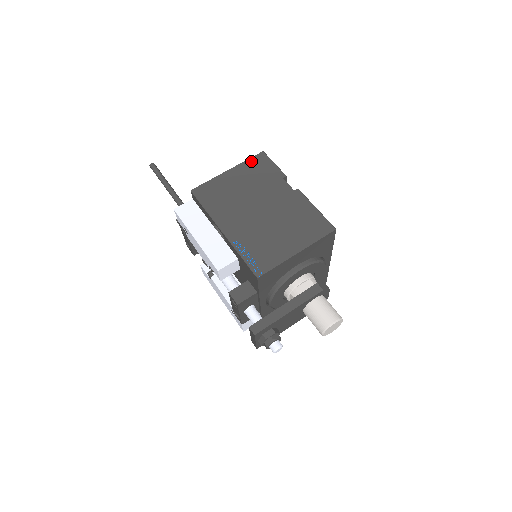
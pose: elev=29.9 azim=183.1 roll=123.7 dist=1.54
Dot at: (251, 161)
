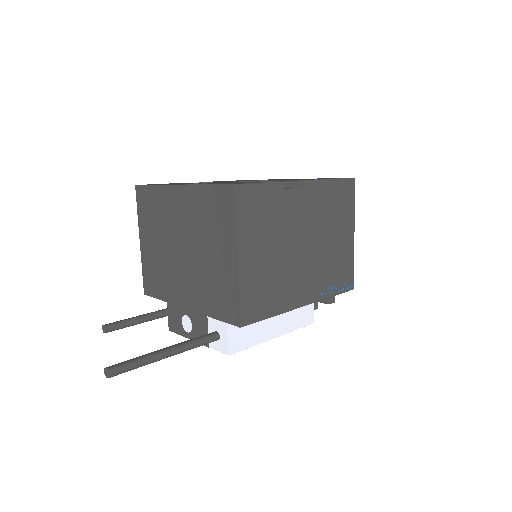
Dot at: (242, 215)
